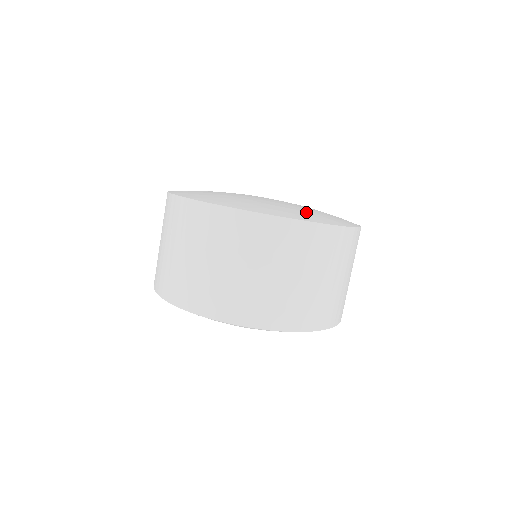
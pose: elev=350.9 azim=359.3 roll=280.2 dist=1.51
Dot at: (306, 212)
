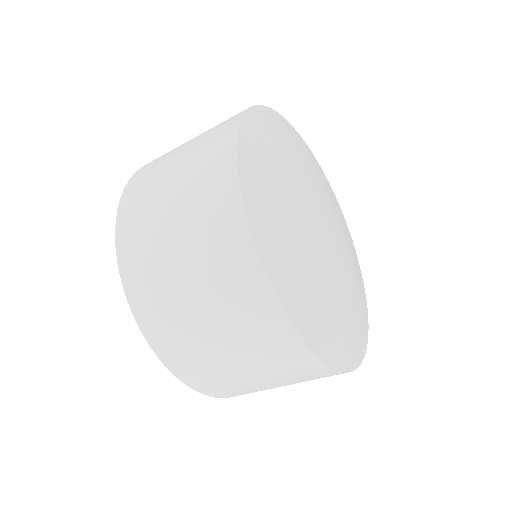
Dot at: (316, 297)
